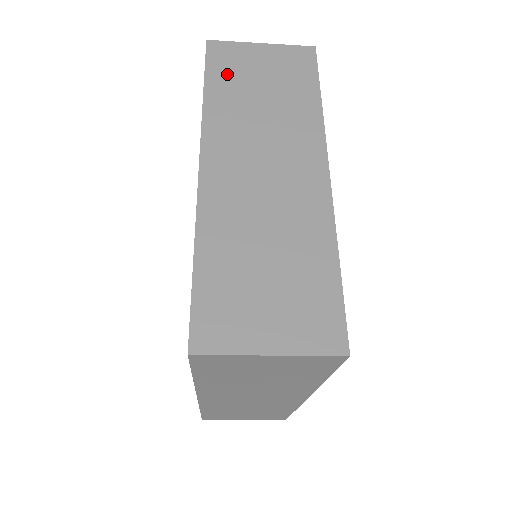
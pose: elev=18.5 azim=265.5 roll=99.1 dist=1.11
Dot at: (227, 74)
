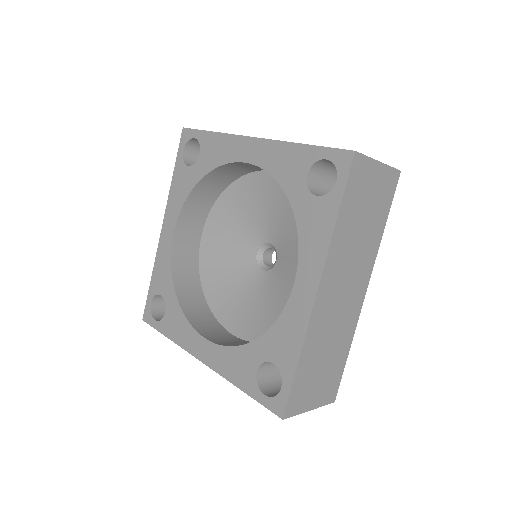
Dot at: (354, 197)
